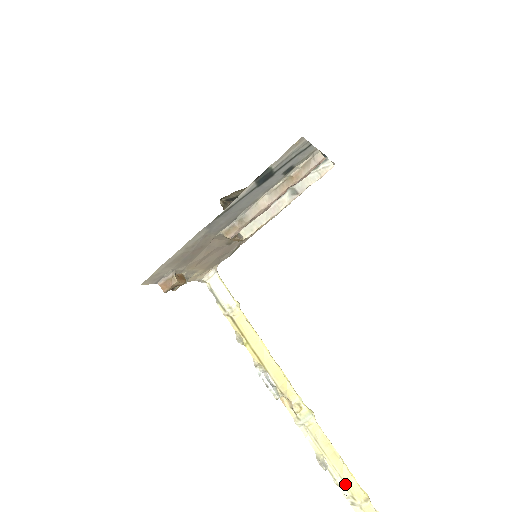
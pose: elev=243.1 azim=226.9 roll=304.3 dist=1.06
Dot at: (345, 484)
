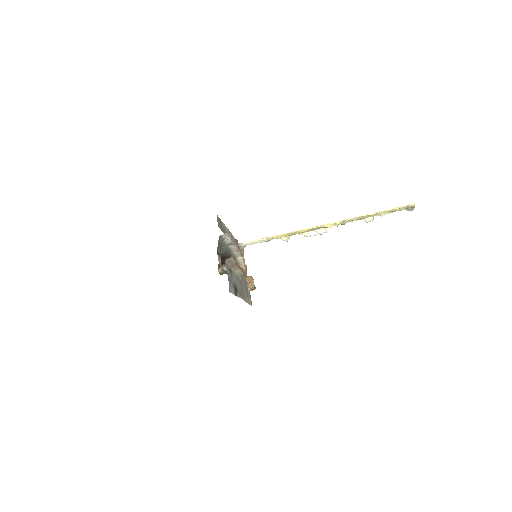
Dot at: (386, 213)
